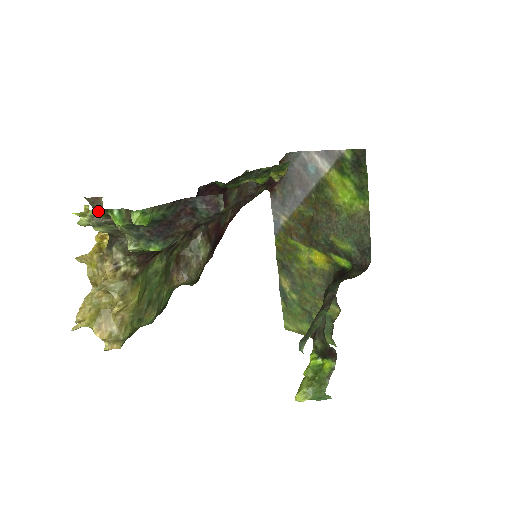
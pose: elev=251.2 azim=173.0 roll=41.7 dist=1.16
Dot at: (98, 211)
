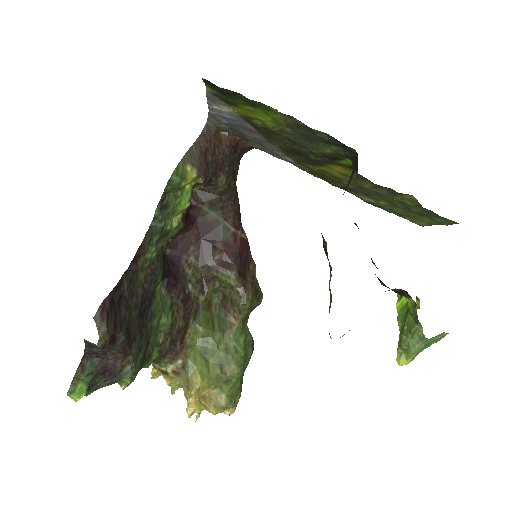
Dot at: occluded
